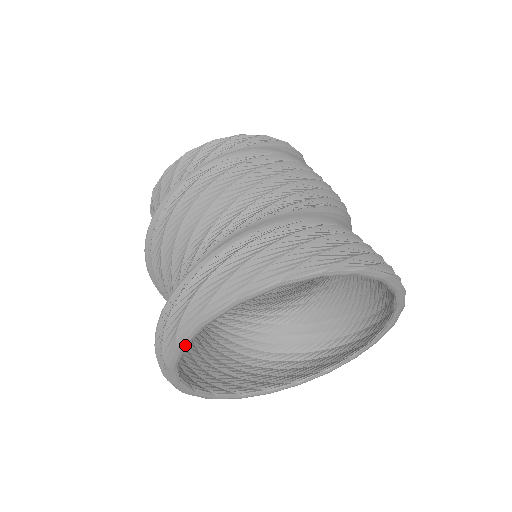
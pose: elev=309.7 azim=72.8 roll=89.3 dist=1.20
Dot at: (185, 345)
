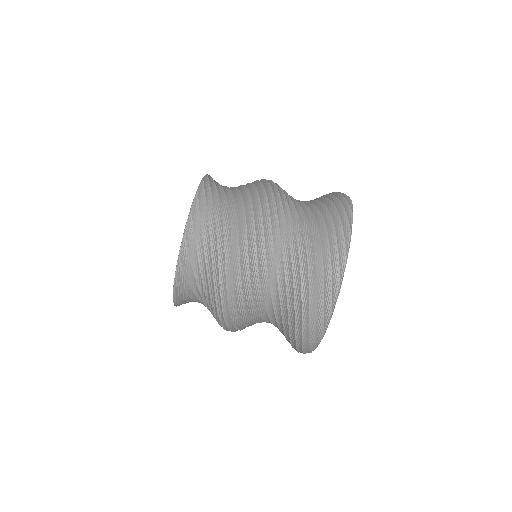
Dot at: occluded
